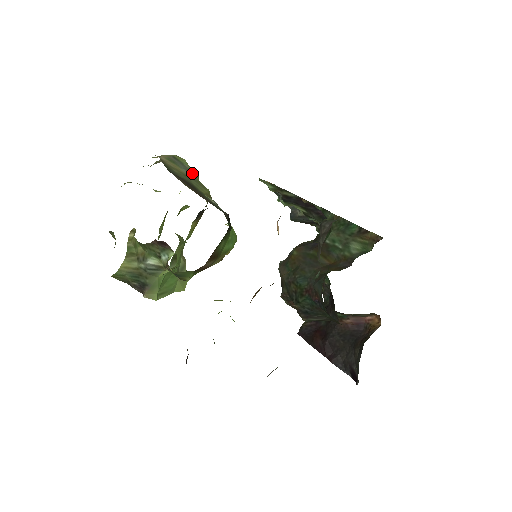
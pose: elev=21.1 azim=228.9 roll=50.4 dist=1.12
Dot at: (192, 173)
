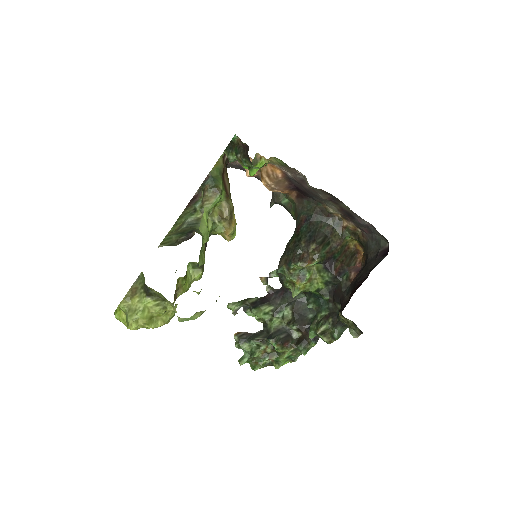
Dot at: occluded
